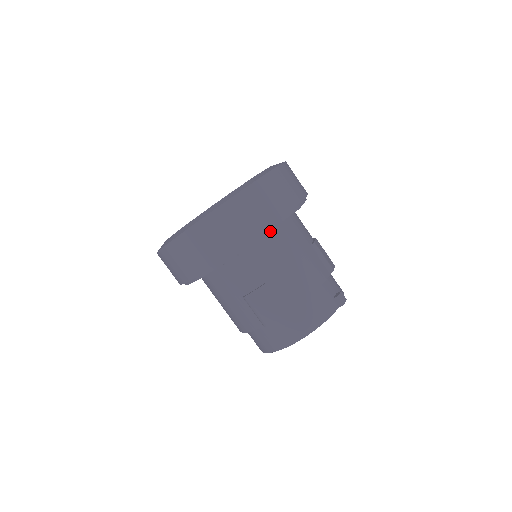
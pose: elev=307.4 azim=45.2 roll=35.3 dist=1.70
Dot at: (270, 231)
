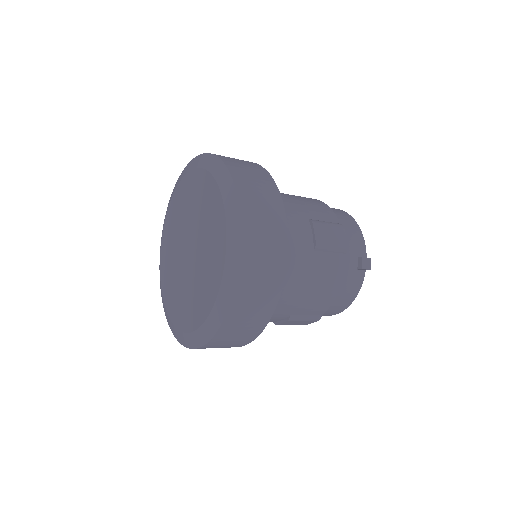
Dot at: occluded
